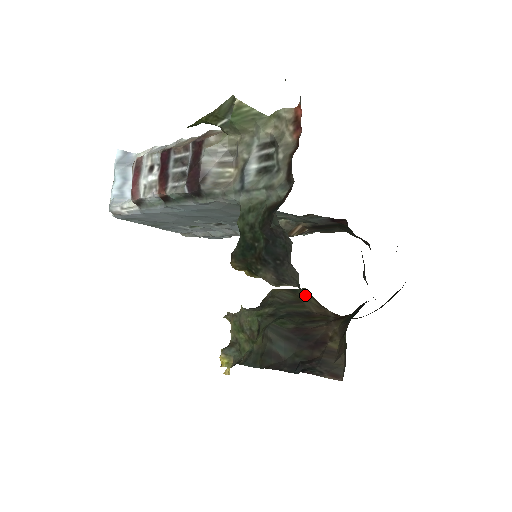
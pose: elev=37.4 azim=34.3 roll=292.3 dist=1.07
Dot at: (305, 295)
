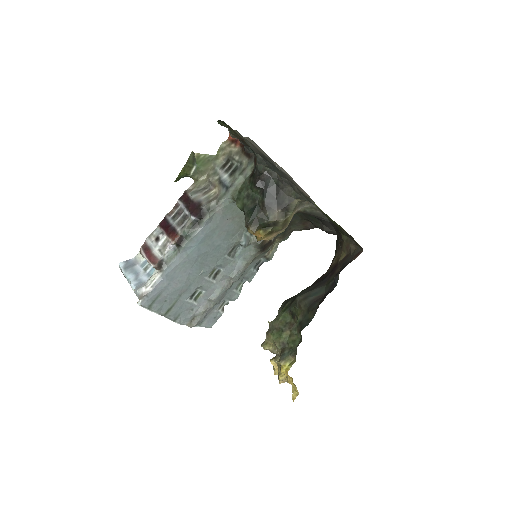
Dot at: occluded
